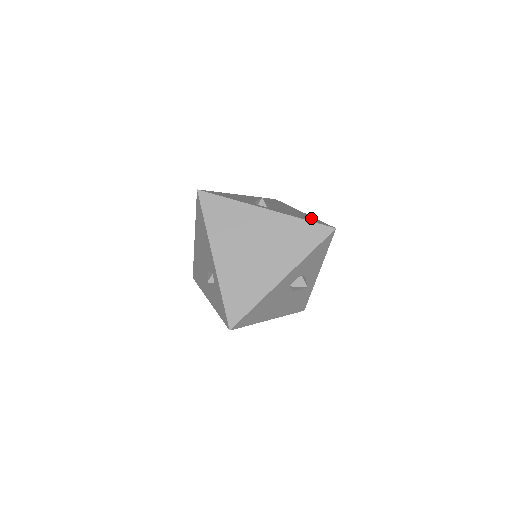
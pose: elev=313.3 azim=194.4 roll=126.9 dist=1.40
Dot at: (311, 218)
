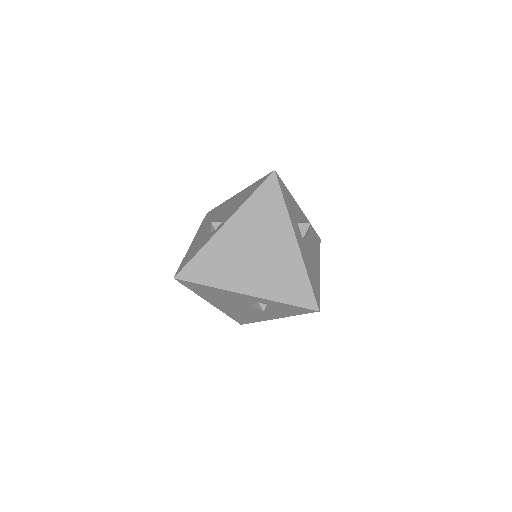
Dot at: (251, 188)
